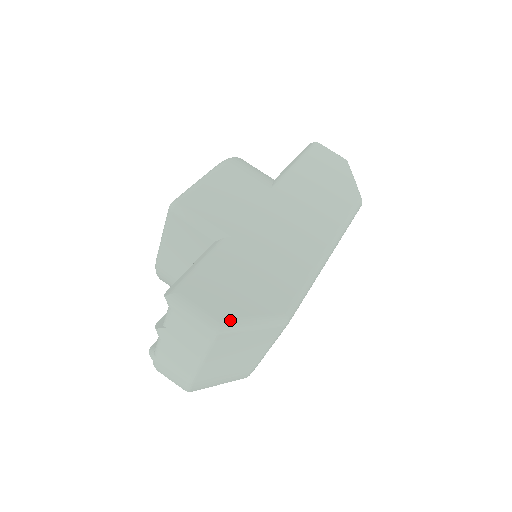
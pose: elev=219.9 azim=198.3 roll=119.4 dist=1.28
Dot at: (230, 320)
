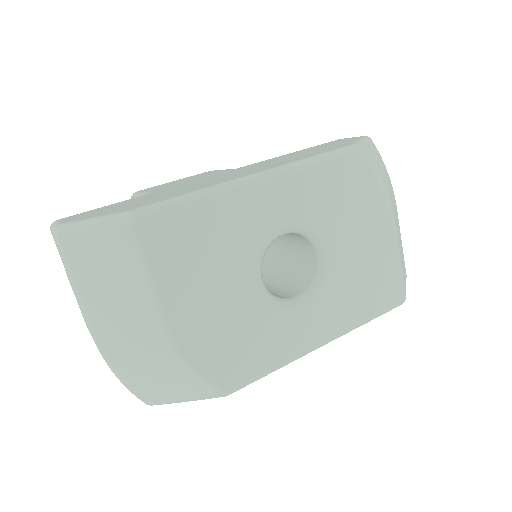
Dot at: (72, 222)
